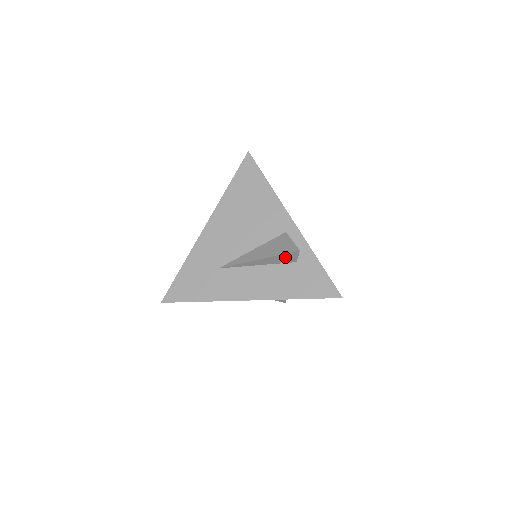
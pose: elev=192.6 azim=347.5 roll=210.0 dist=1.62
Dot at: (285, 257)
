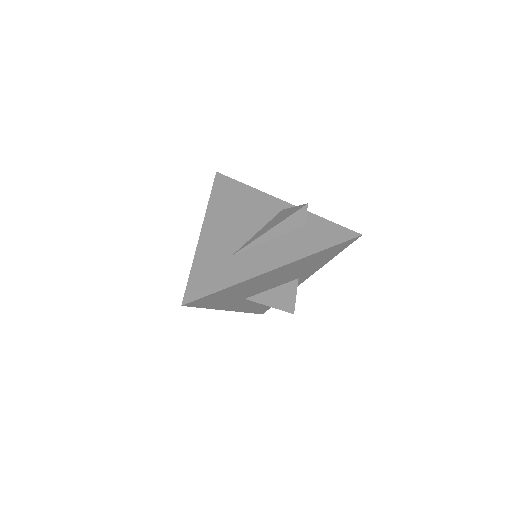
Dot at: (295, 219)
